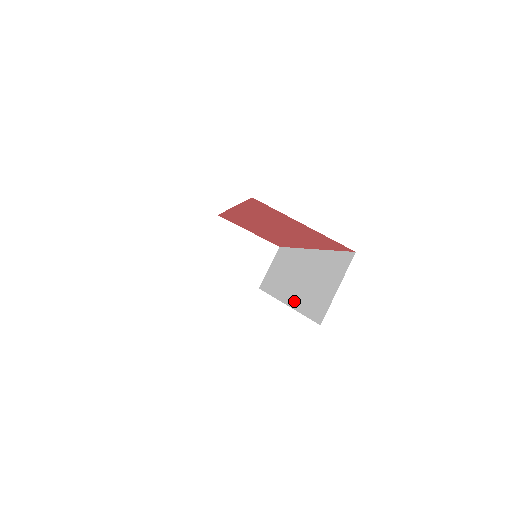
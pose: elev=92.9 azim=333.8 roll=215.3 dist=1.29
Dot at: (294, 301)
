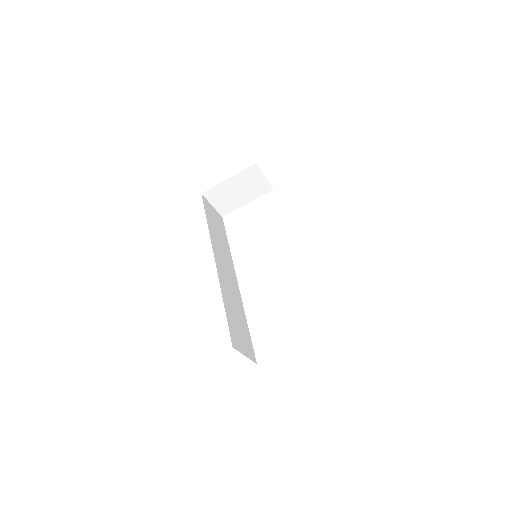
Dot at: occluded
